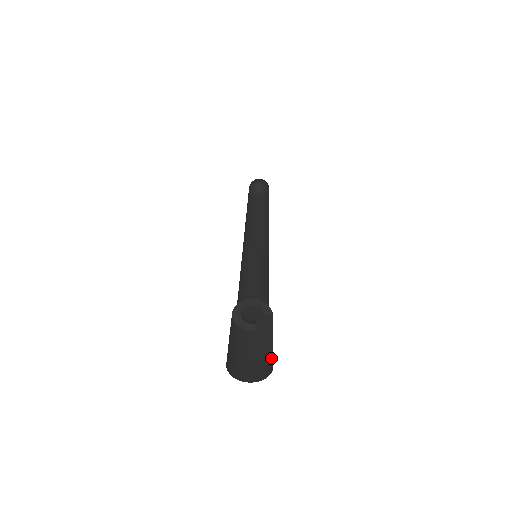
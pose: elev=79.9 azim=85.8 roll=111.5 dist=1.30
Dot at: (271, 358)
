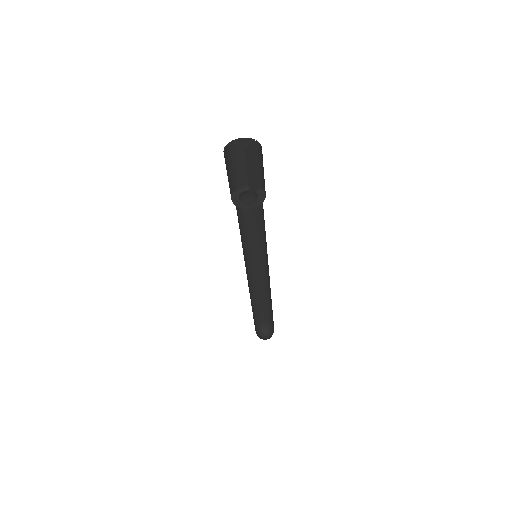
Dot at: (254, 147)
